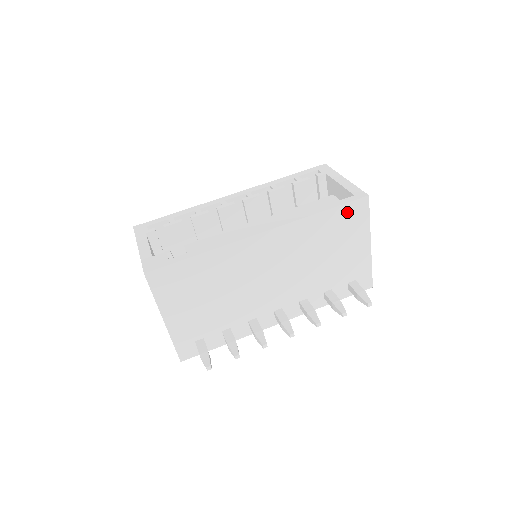
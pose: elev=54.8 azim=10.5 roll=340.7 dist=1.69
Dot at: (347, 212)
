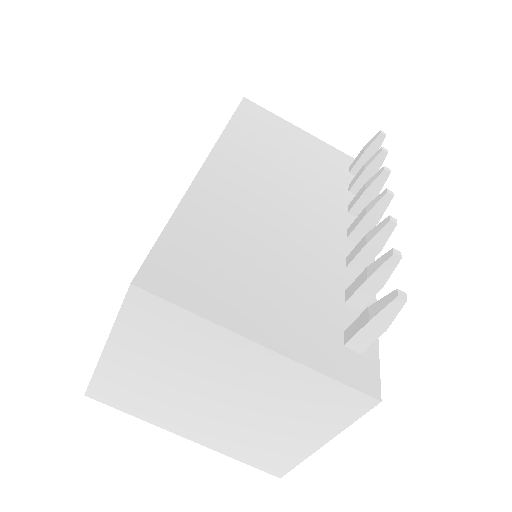
Dot at: (249, 115)
